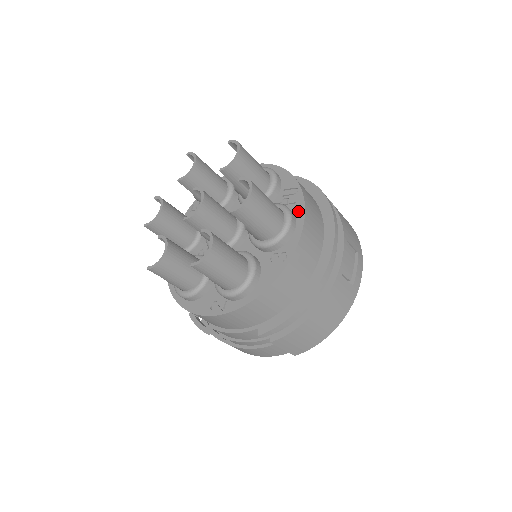
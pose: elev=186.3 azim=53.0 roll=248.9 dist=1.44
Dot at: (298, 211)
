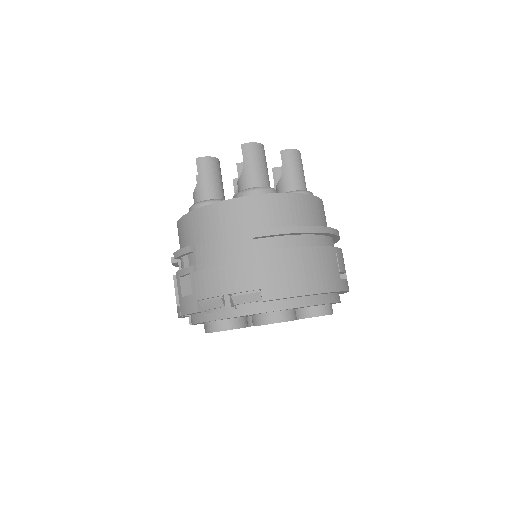
Dot at: occluded
